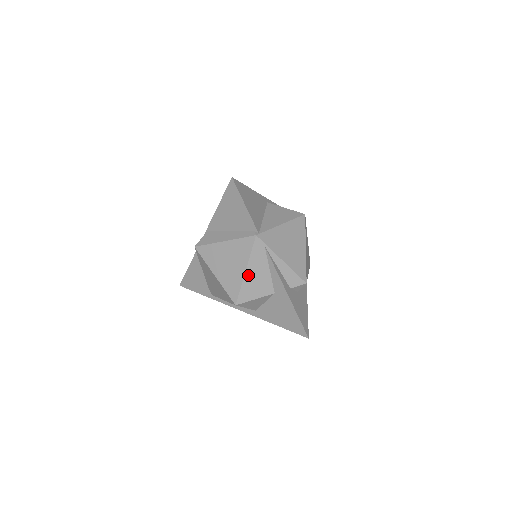
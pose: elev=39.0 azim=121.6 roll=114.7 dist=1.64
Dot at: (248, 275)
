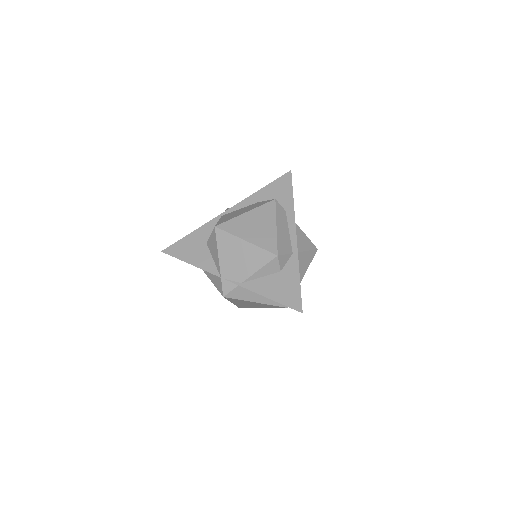
Dot at: occluded
